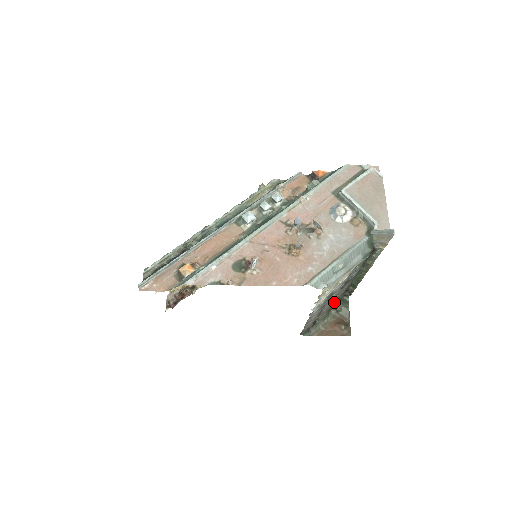
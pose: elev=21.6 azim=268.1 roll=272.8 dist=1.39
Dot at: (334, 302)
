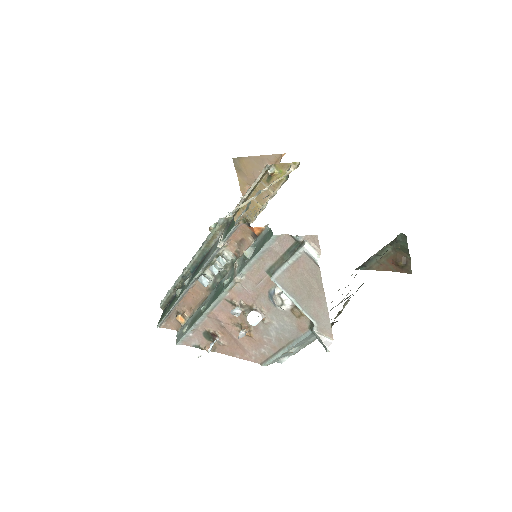
Dot at: occluded
